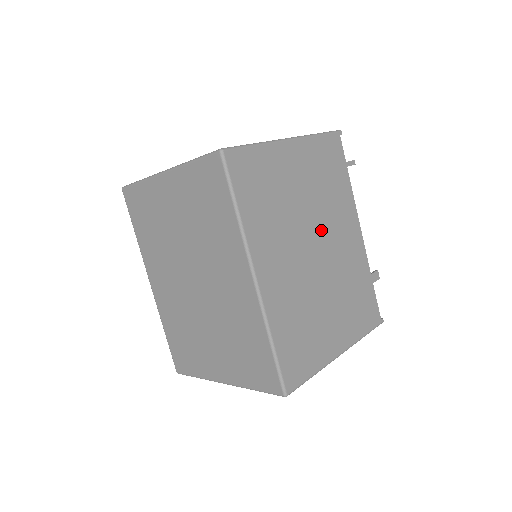
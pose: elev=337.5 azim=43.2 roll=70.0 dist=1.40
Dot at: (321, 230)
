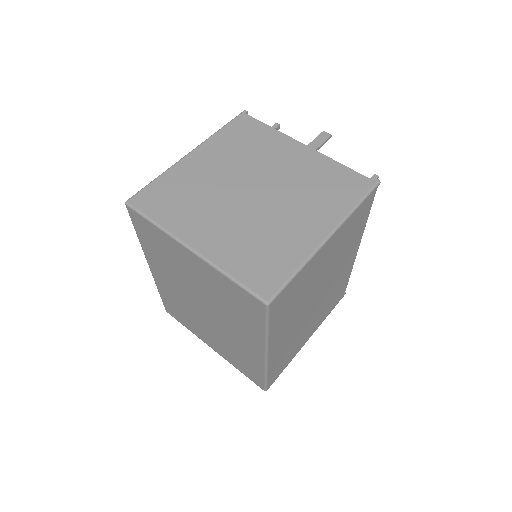
Dot at: (326, 281)
